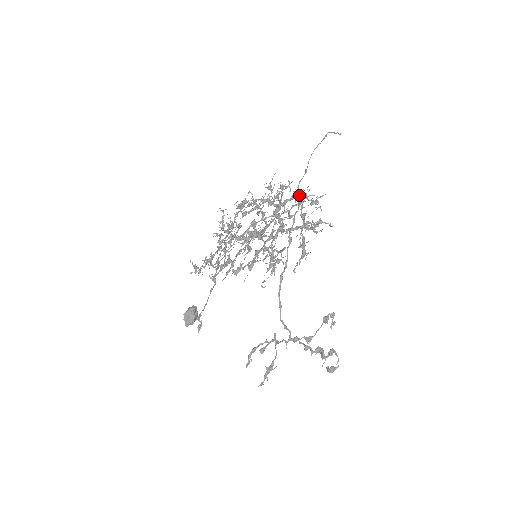
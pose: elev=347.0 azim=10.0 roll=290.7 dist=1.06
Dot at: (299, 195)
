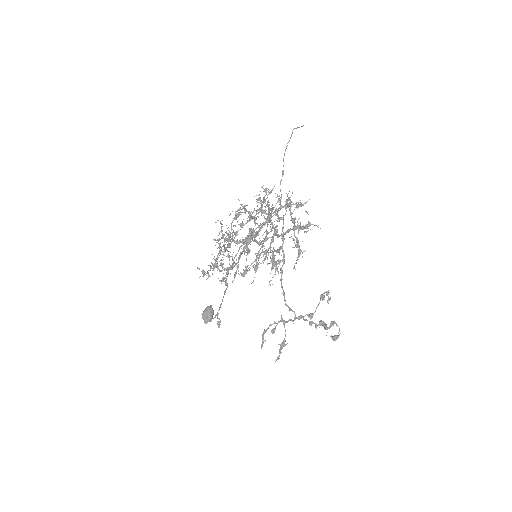
Dot at: (287, 204)
